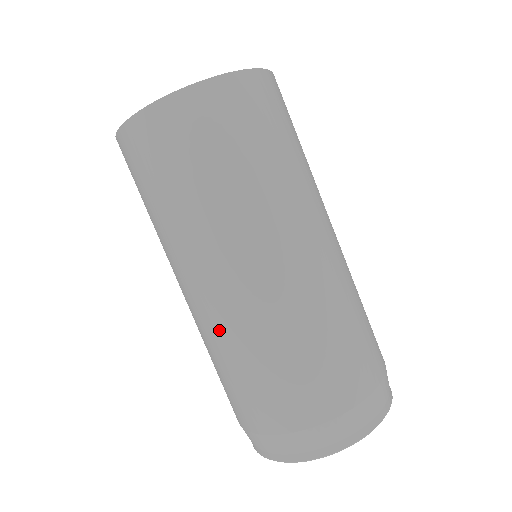
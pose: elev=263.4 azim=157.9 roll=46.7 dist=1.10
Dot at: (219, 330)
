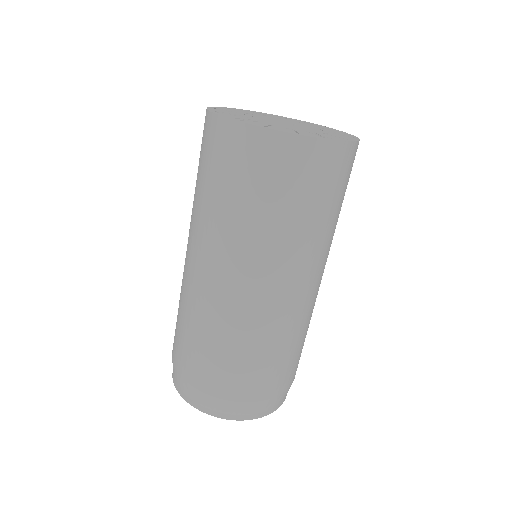
Dot at: (272, 324)
